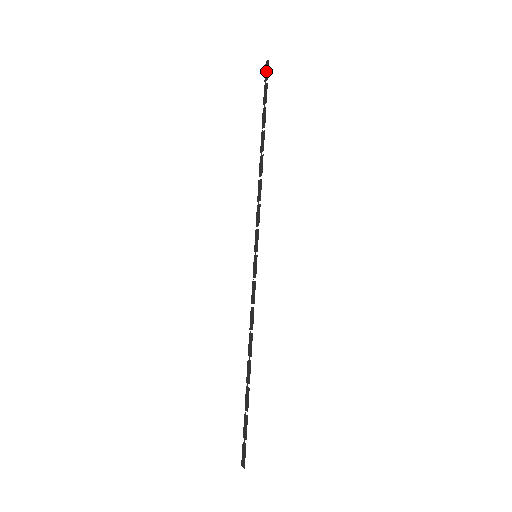
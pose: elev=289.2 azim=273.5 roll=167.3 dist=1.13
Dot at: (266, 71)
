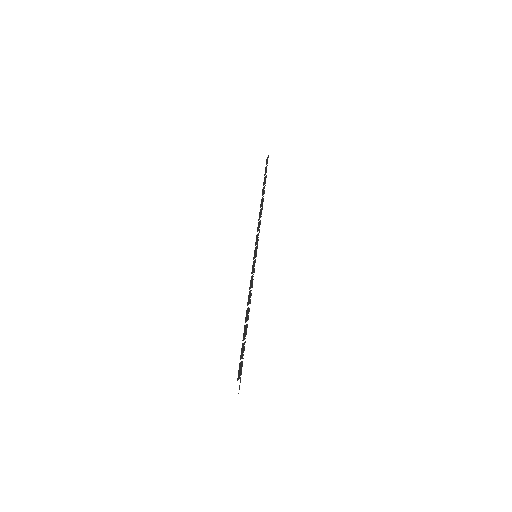
Dot at: (267, 161)
